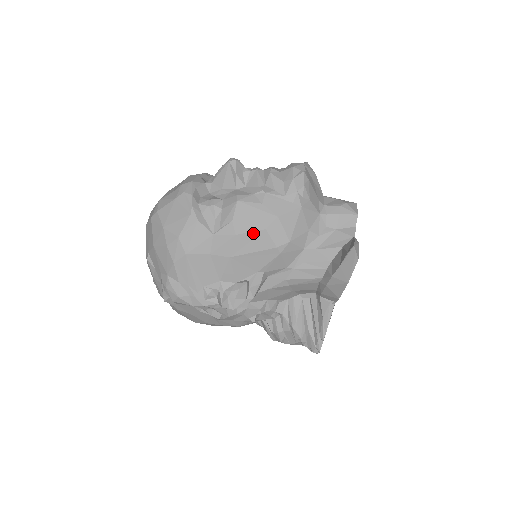
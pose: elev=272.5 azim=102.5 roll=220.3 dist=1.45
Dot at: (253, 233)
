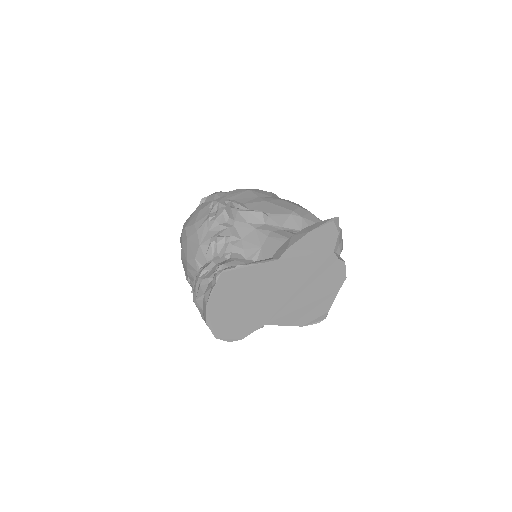
Dot at: (291, 204)
